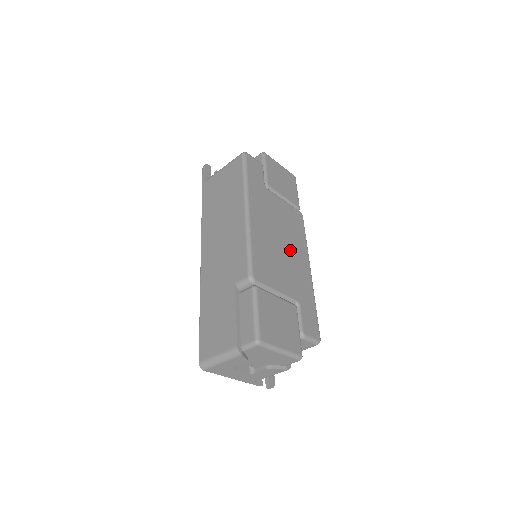
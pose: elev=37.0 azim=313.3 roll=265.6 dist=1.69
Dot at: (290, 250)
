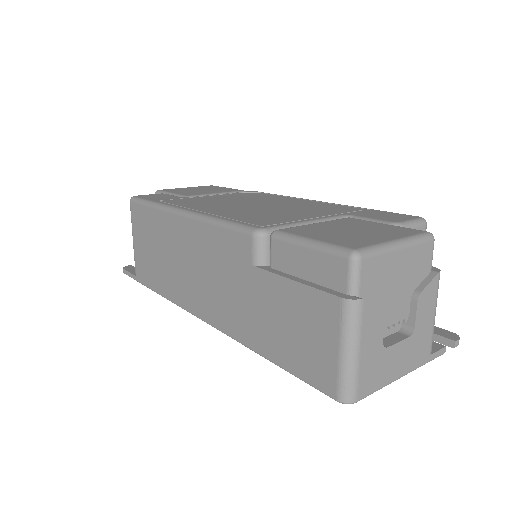
Dot at: (275, 204)
